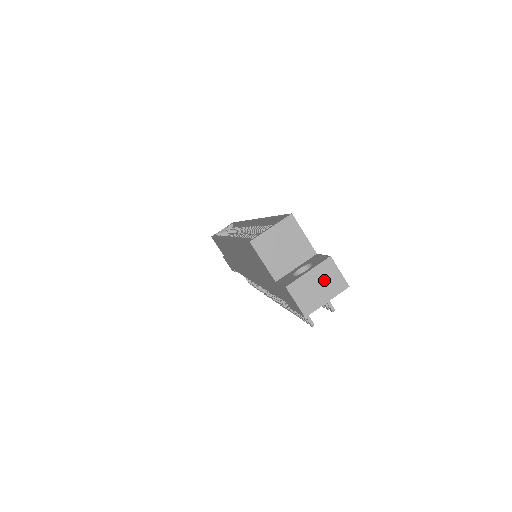
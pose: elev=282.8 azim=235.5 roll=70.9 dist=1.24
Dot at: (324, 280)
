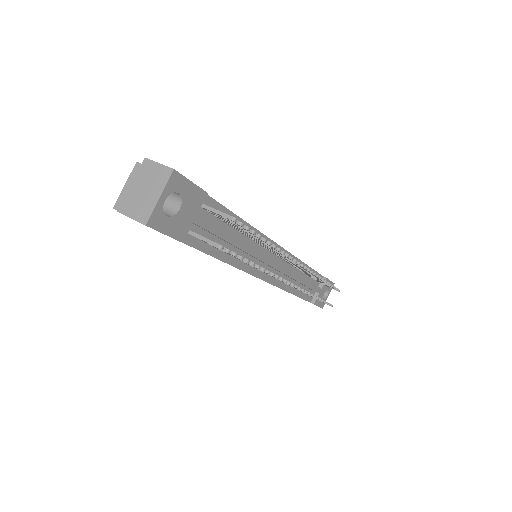
Dot at: (148, 181)
